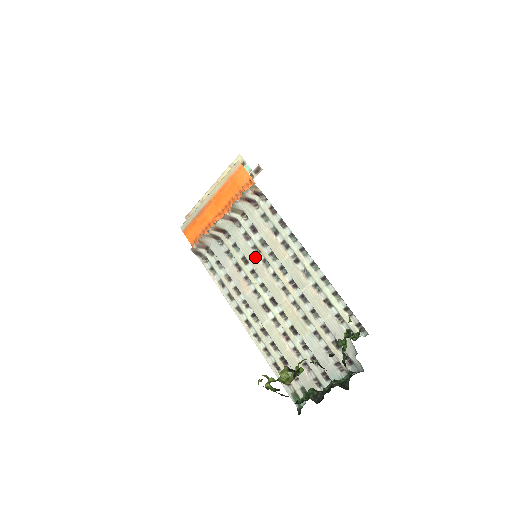
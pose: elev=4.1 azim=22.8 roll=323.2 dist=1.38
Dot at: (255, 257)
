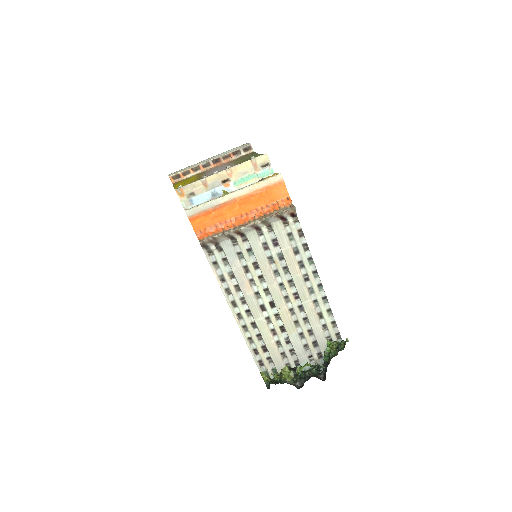
Dot at: (268, 266)
